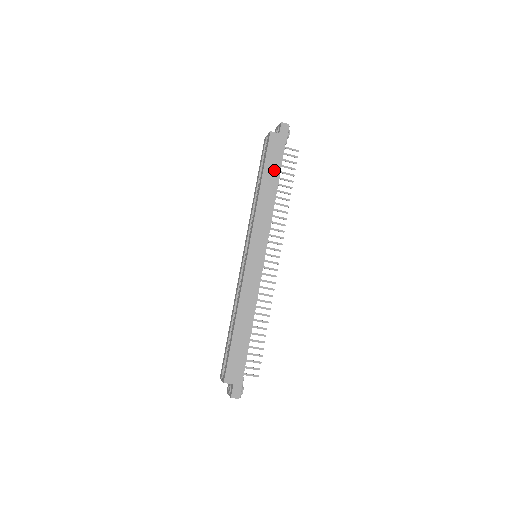
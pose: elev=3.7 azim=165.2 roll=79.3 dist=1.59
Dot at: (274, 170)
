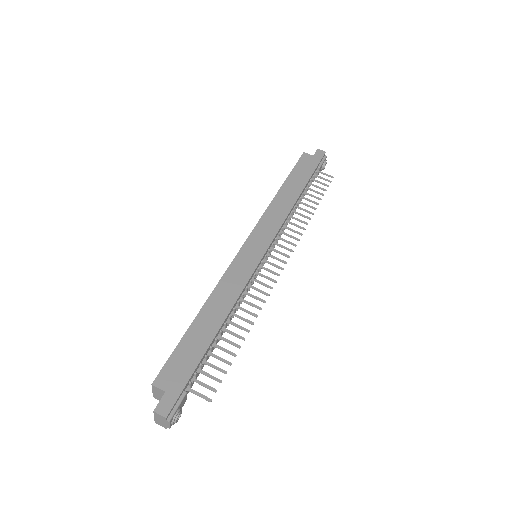
Dot at: (300, 180)
